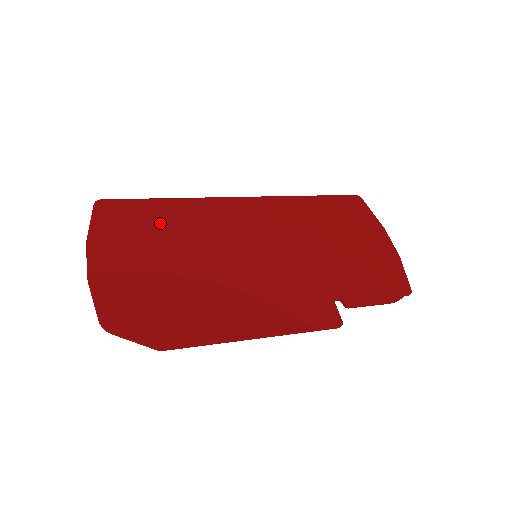
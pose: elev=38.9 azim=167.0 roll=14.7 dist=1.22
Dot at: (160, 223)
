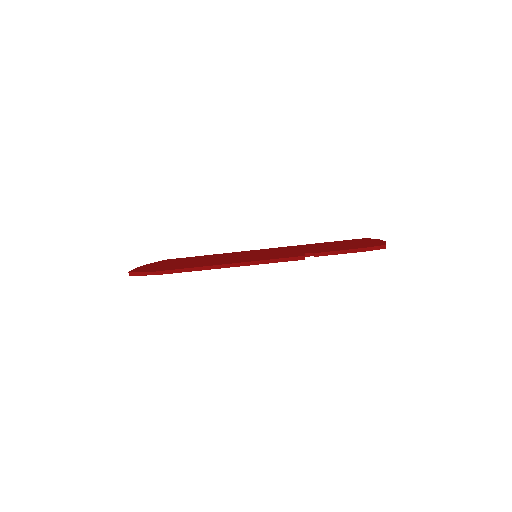
Dot at: occluded
